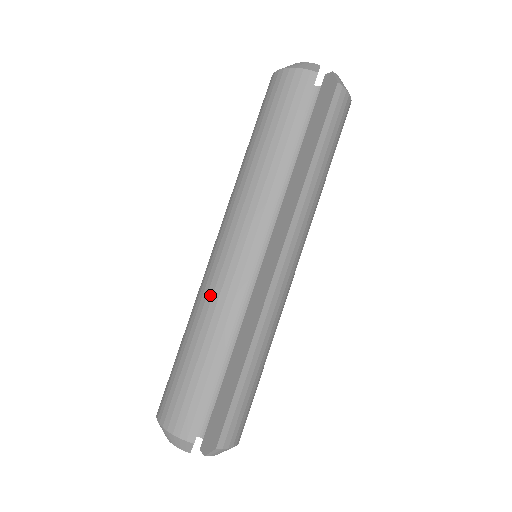
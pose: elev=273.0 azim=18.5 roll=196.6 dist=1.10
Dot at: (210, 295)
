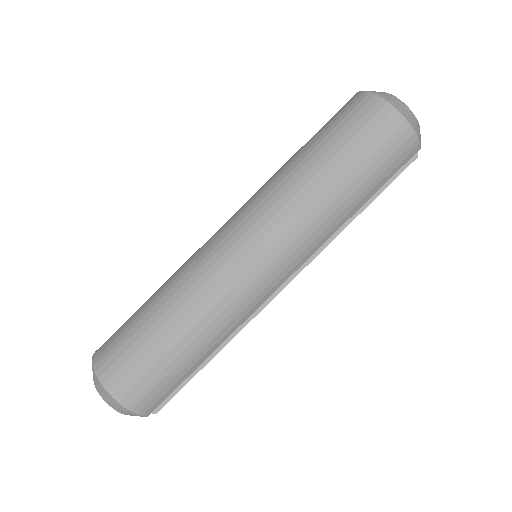
Dot at: (224, 305)
